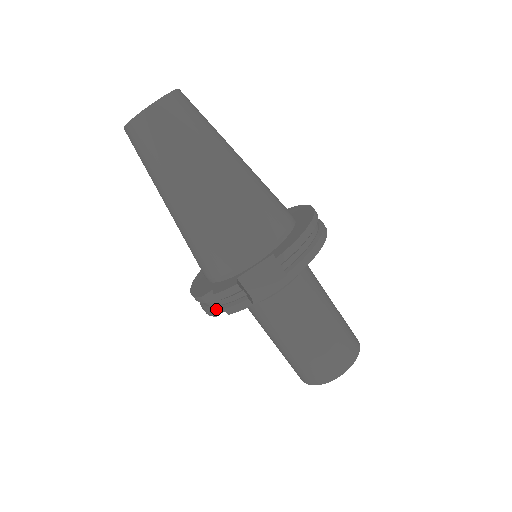
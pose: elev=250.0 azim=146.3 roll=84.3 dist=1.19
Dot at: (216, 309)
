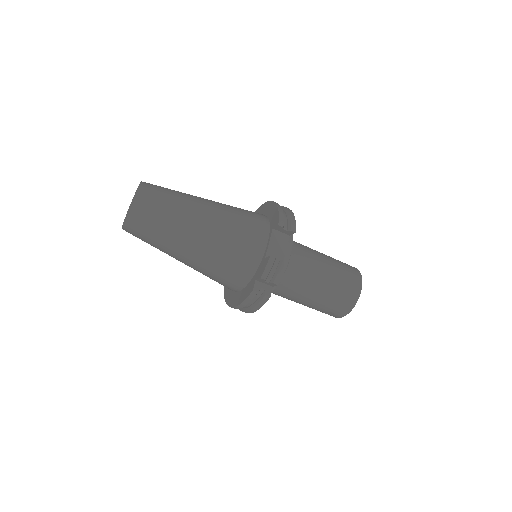
Dot at: (267, 292)
